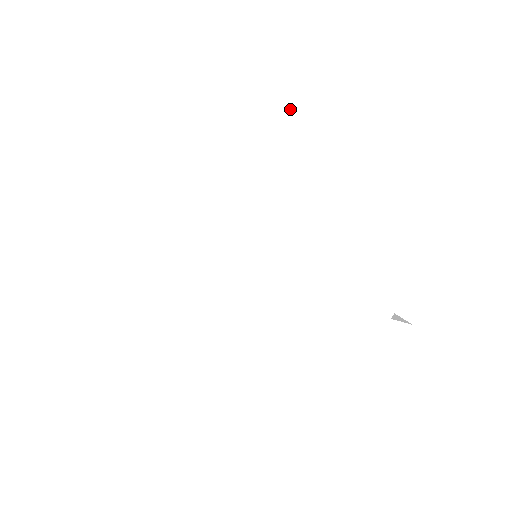
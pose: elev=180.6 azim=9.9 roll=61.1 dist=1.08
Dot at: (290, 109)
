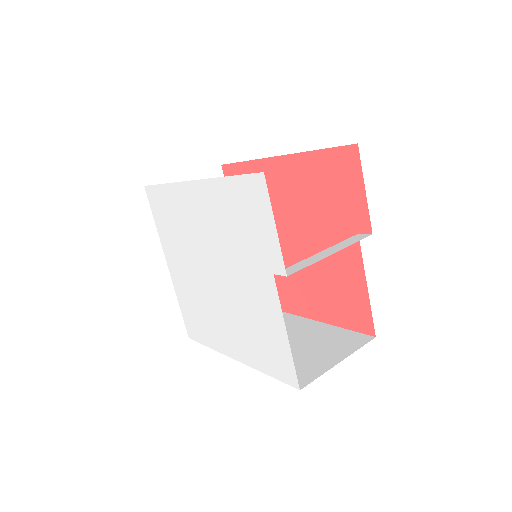
Dot at: (172, 186)
